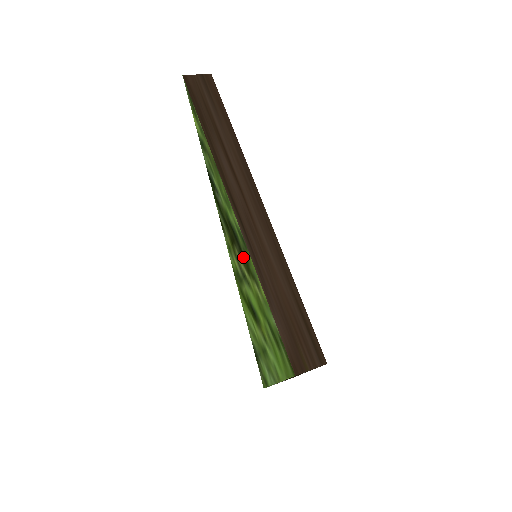
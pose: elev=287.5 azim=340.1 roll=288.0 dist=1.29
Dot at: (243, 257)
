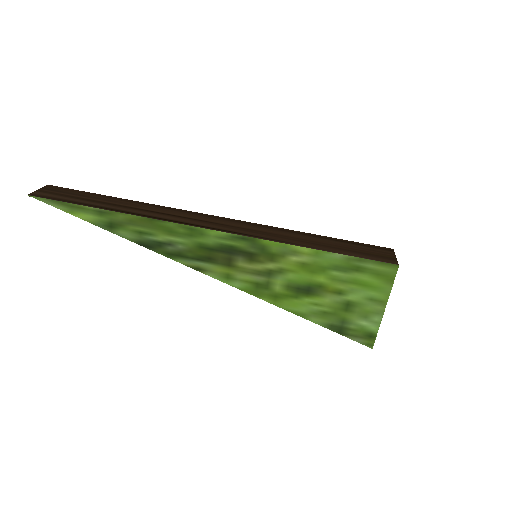
Dot at: (255, 256)
